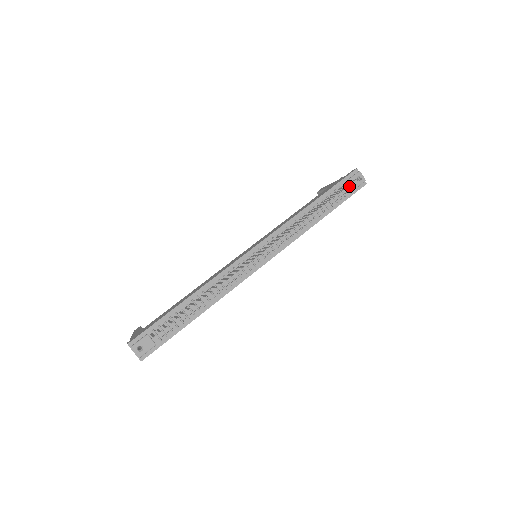
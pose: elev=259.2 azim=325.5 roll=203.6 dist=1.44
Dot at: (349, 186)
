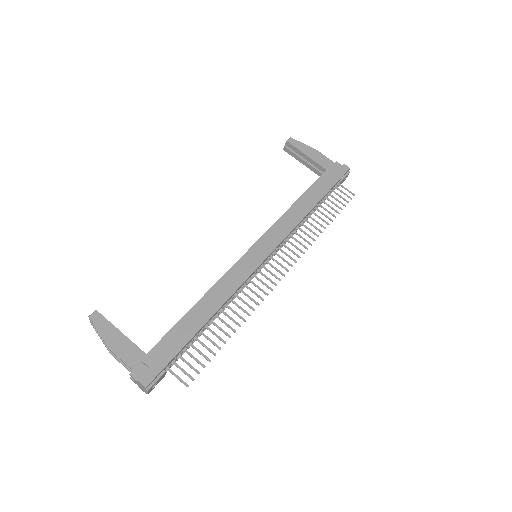
Dot at: (337, 185)
